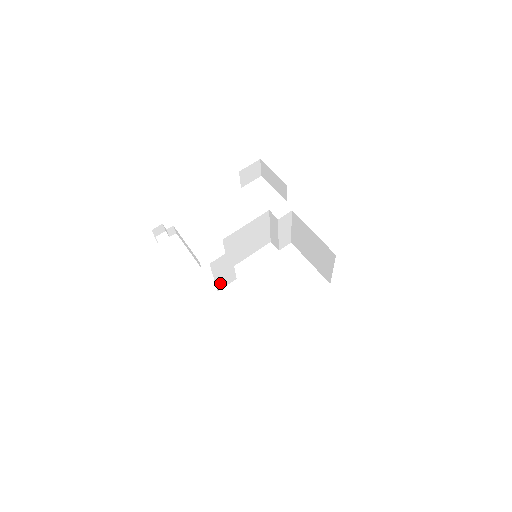
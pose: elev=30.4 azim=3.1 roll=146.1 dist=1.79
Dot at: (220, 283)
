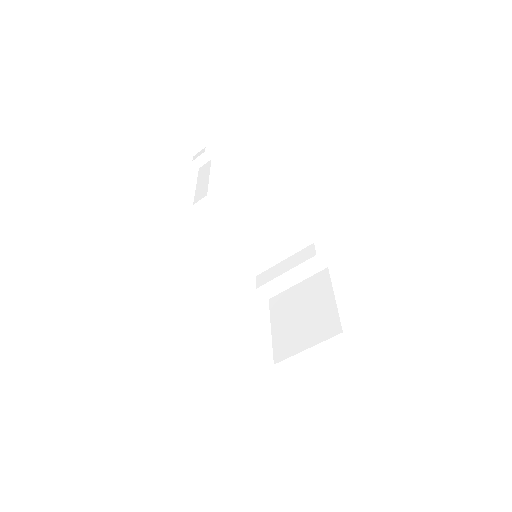
Dot at: (206, 226)
